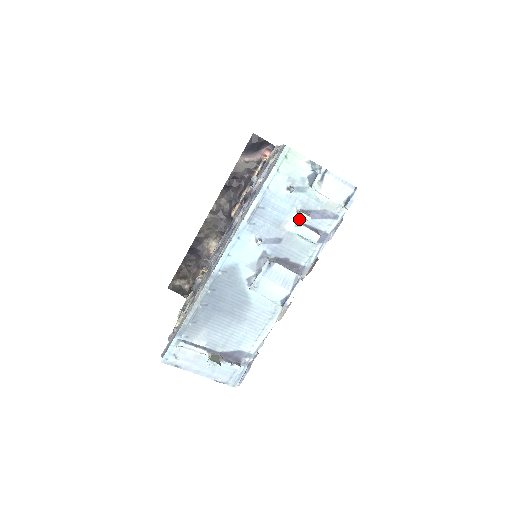
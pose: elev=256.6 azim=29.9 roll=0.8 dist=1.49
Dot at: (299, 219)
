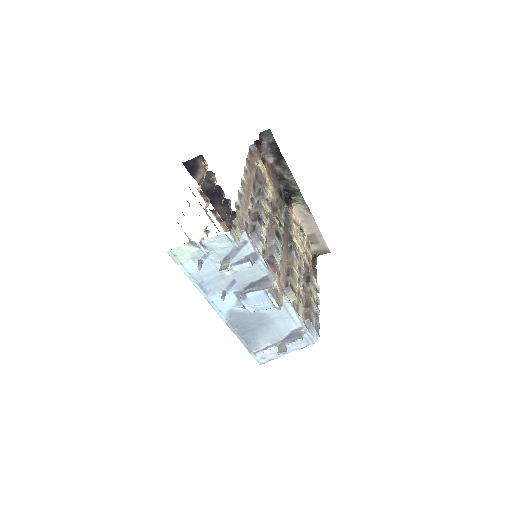
Dot at: occluded
